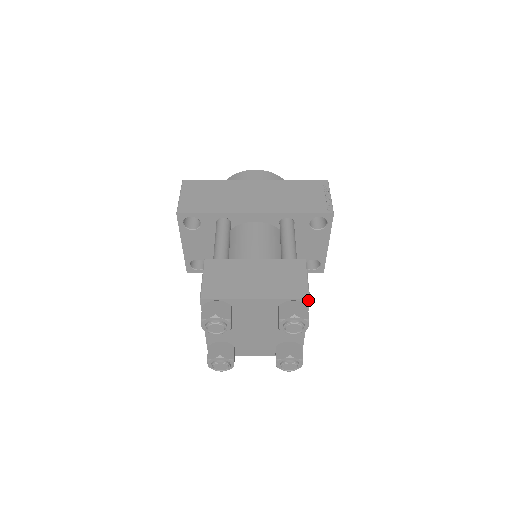
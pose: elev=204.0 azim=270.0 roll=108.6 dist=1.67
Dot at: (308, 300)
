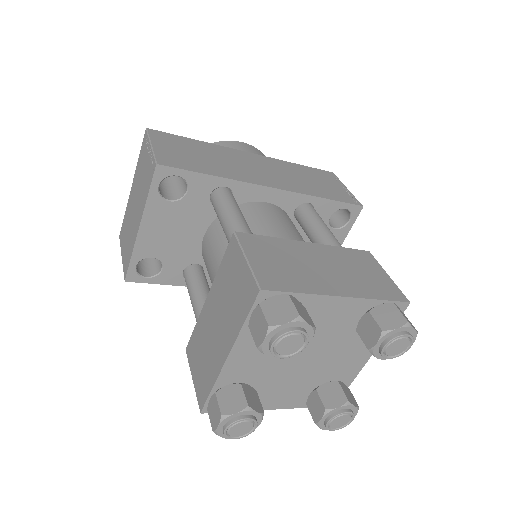
Dot at: (407, 304)
